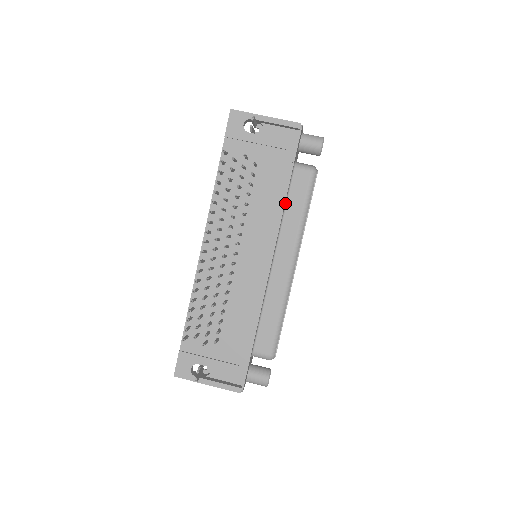
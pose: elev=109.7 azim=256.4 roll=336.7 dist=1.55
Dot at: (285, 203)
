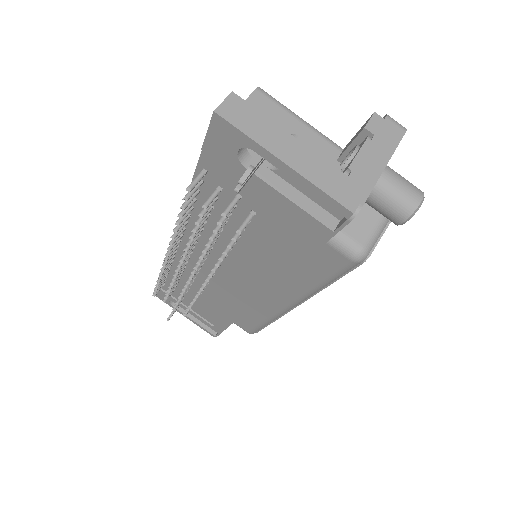
Dot at: occluded
